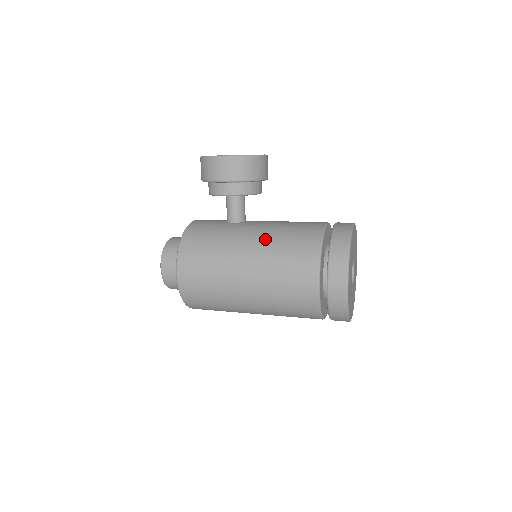
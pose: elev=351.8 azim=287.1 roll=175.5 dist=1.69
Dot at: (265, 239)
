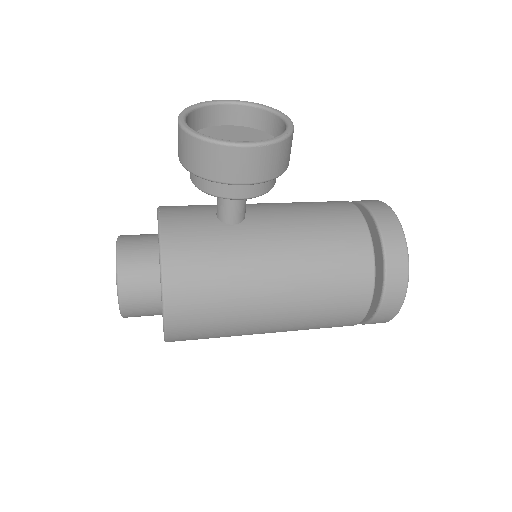
Dot at: (298, 256)
